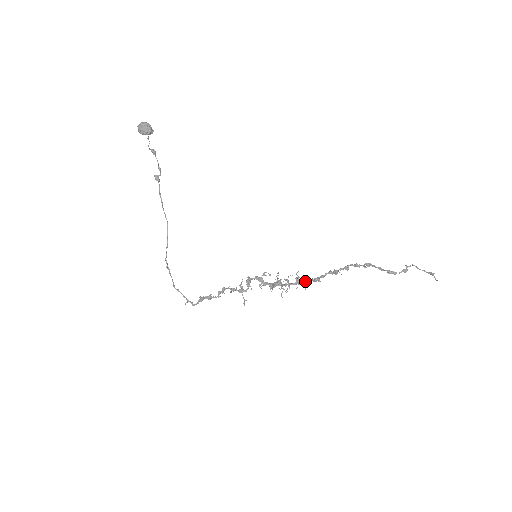
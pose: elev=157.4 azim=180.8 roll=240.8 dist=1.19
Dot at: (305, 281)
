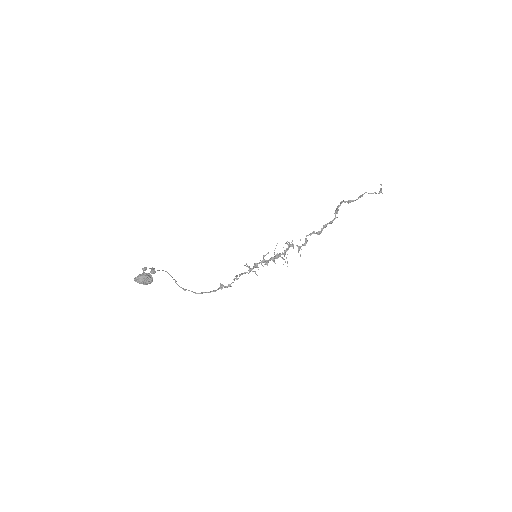
Dot at: (299, 249)
